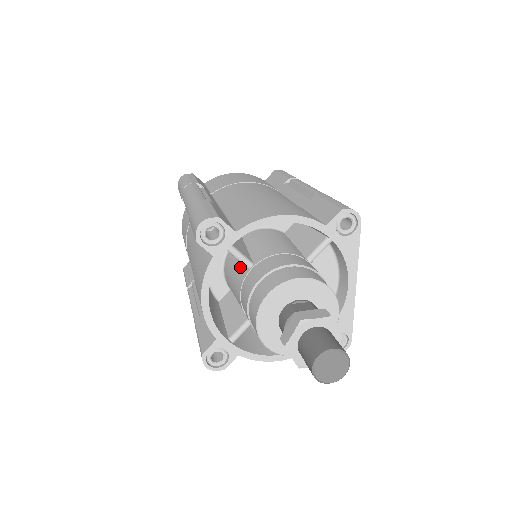
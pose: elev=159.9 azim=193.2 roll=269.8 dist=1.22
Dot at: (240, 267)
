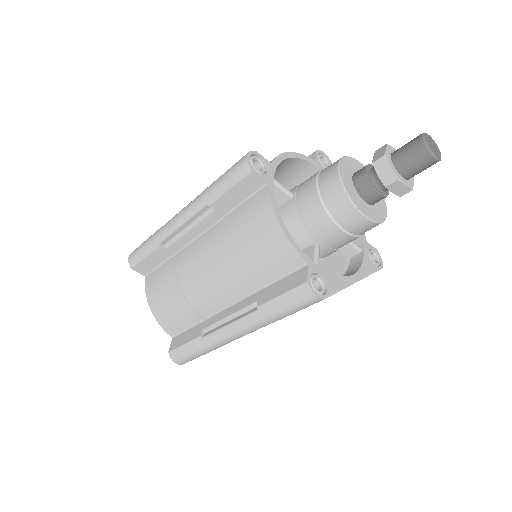
Dot at: occluded
